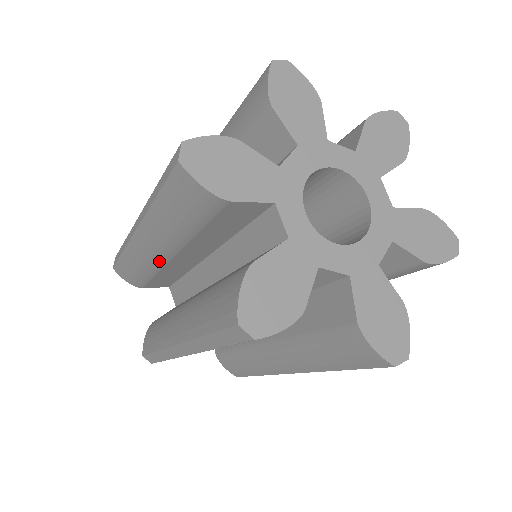
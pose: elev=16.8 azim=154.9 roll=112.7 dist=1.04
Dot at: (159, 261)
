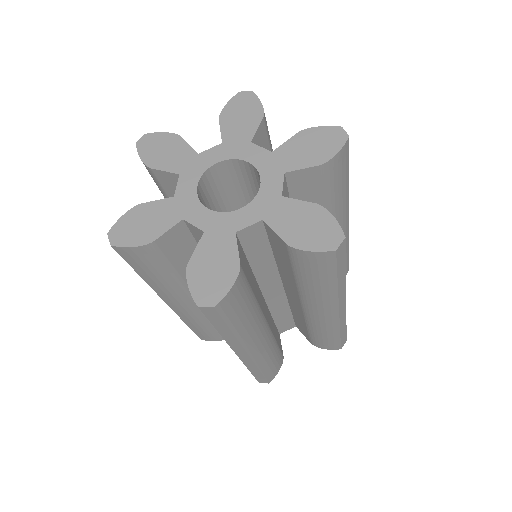
Dot at: (198, 310)
